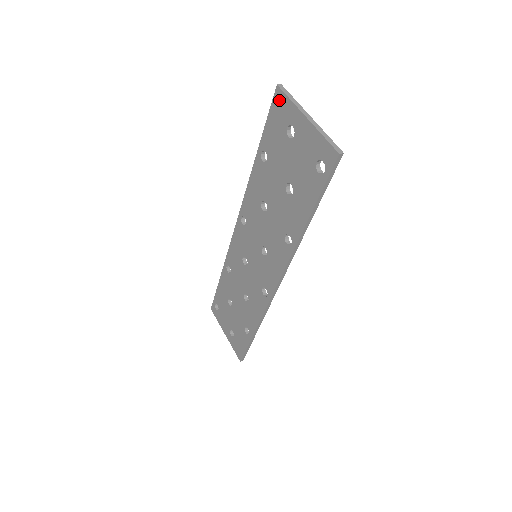
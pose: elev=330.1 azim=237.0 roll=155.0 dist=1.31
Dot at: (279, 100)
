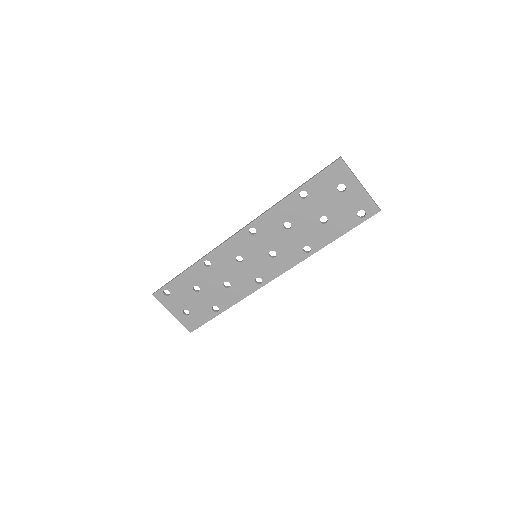
Dot at: (339, 167)
